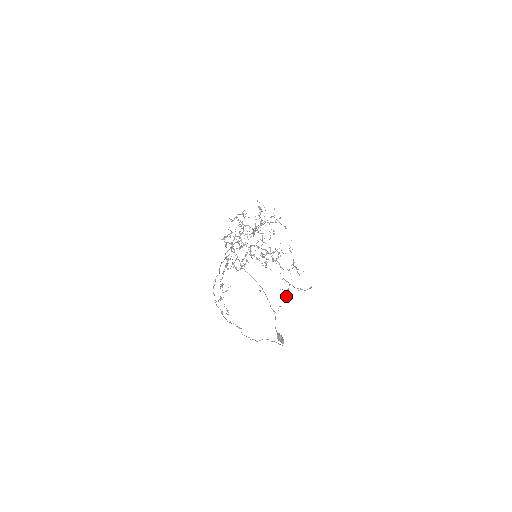
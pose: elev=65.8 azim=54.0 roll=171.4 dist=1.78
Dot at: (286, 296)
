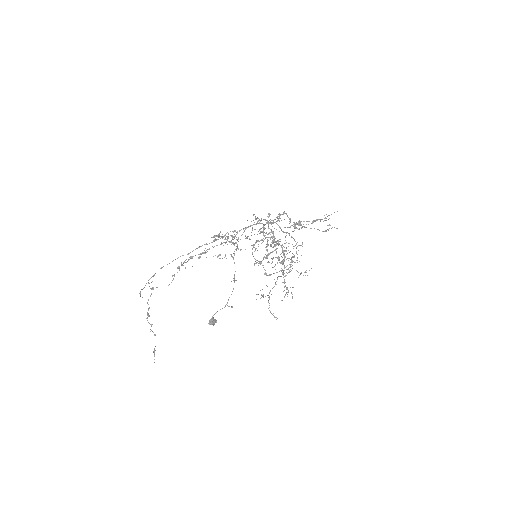
Dot at: (256, 299)
